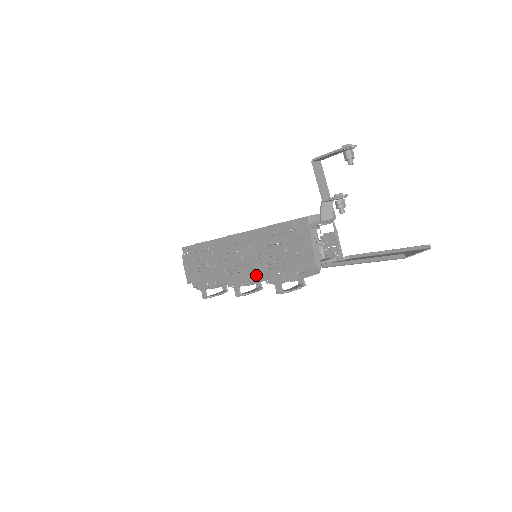
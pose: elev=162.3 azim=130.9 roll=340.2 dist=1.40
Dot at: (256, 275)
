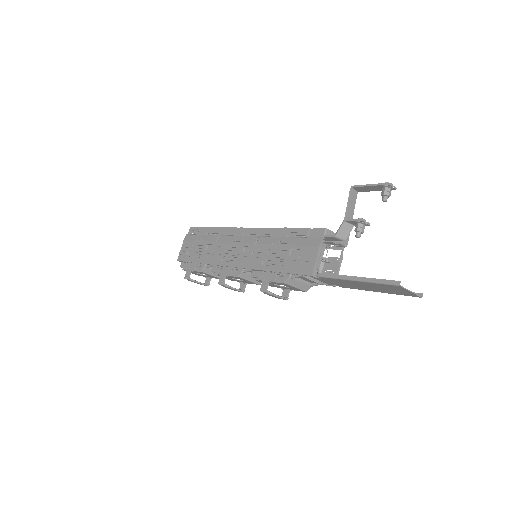
Dot at: (249, 268)
